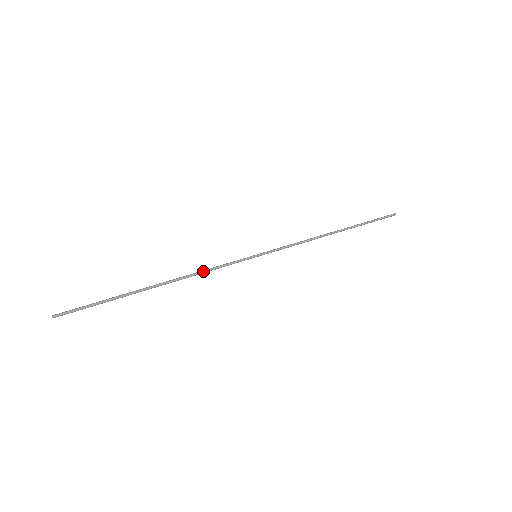
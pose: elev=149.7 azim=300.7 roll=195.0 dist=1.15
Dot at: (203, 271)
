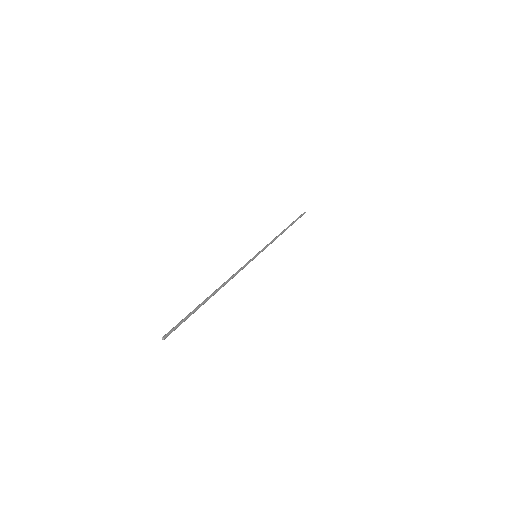
Dot at: (234, 274)
